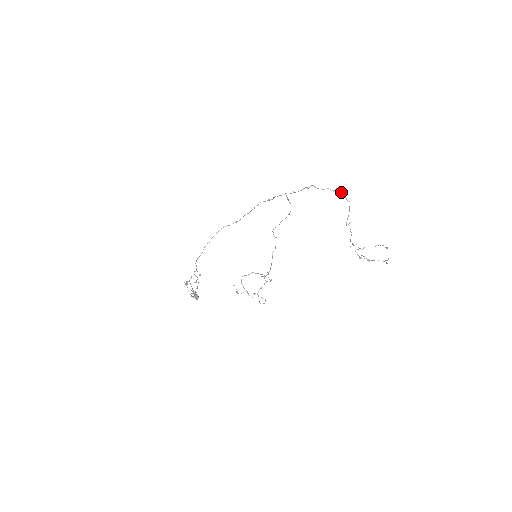
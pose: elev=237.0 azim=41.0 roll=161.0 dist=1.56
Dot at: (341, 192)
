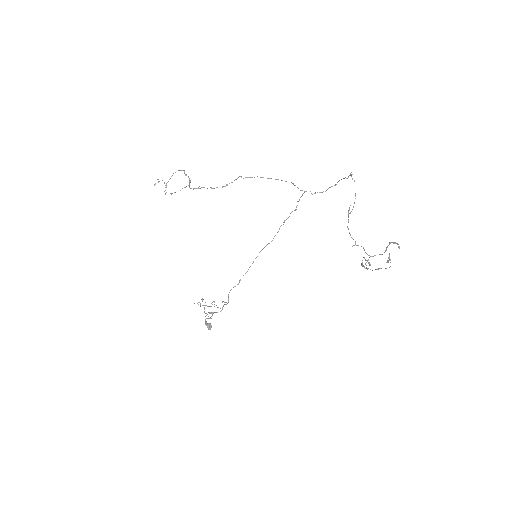
Dot at: (351, 175)
